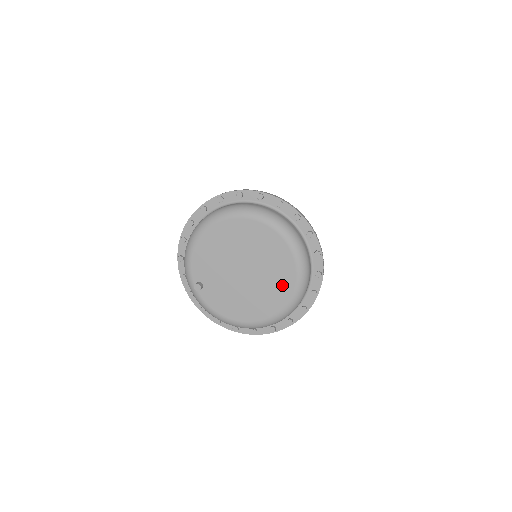
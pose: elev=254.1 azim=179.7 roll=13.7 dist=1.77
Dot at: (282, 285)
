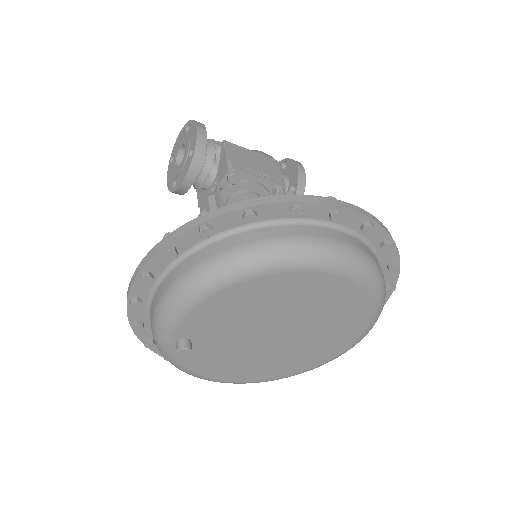
Dot at: (321, 353)
